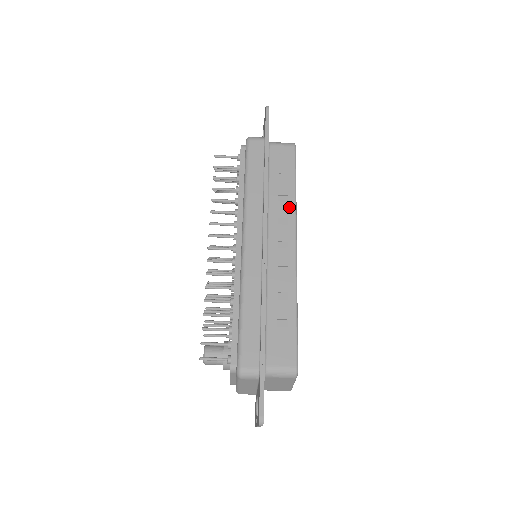
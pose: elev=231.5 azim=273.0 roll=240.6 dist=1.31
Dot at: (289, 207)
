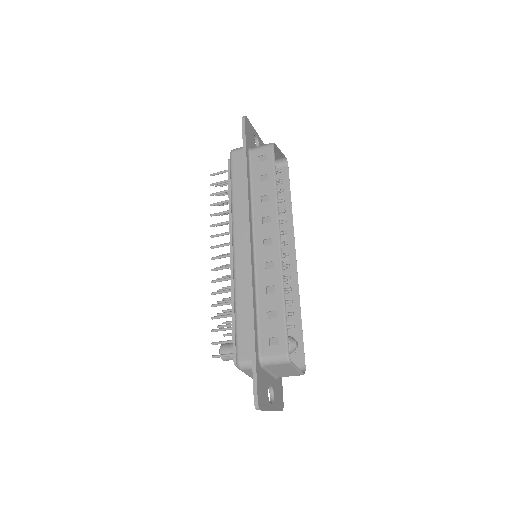
Dot at: (271, 205)
